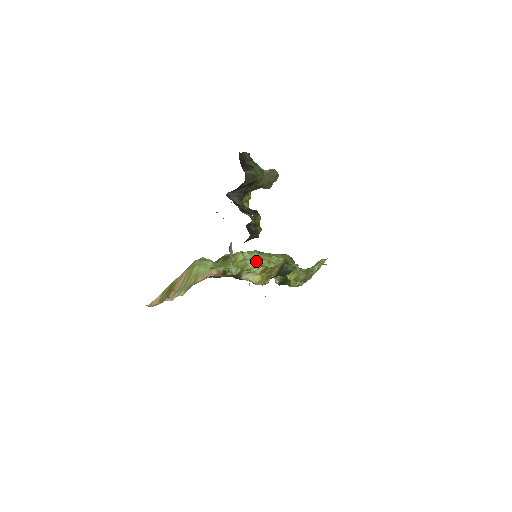
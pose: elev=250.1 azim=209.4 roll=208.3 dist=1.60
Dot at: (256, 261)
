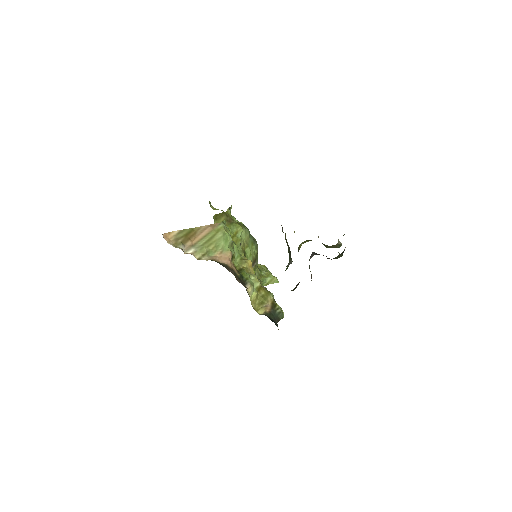
Dot at: (245, 245)
